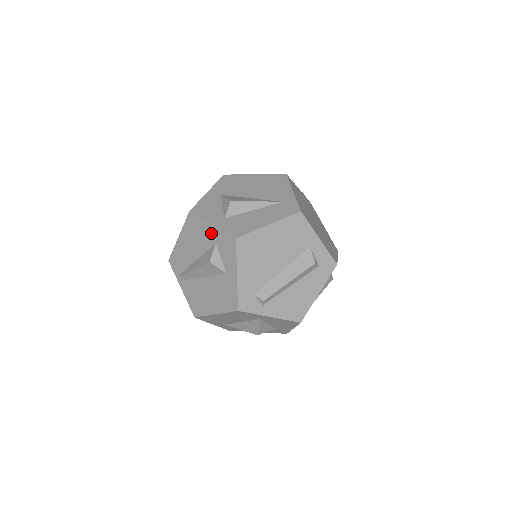
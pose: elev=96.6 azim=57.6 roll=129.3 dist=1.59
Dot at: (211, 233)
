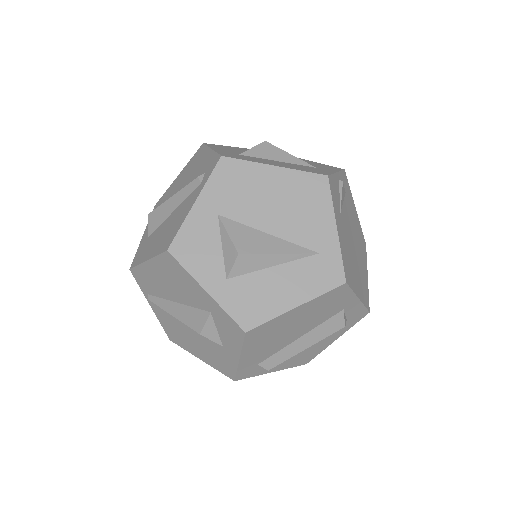
Dot at: (204, 299)
